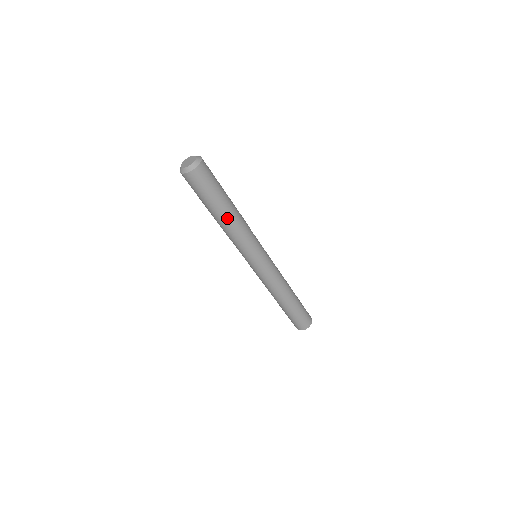
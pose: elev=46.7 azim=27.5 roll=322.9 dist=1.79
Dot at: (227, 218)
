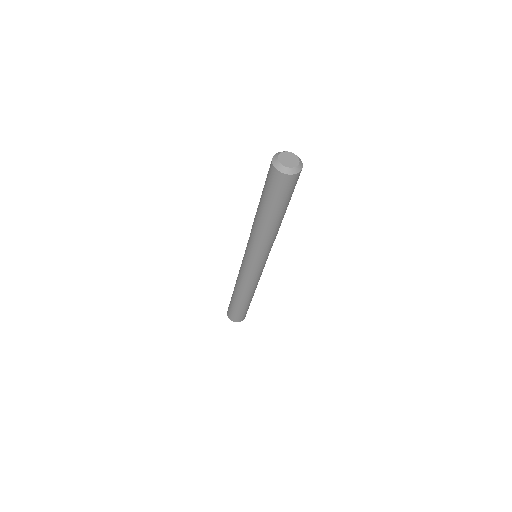
Dot at: (271, 224)
